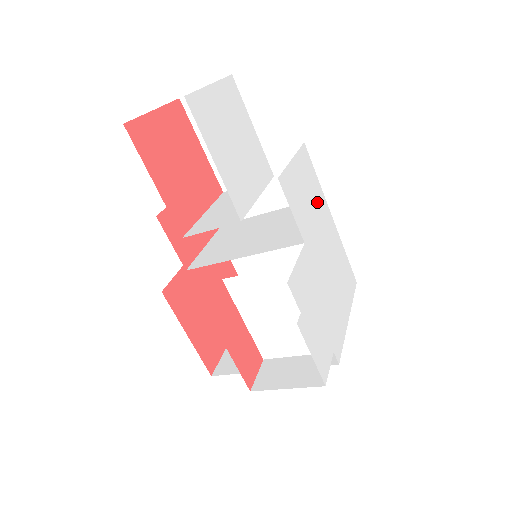
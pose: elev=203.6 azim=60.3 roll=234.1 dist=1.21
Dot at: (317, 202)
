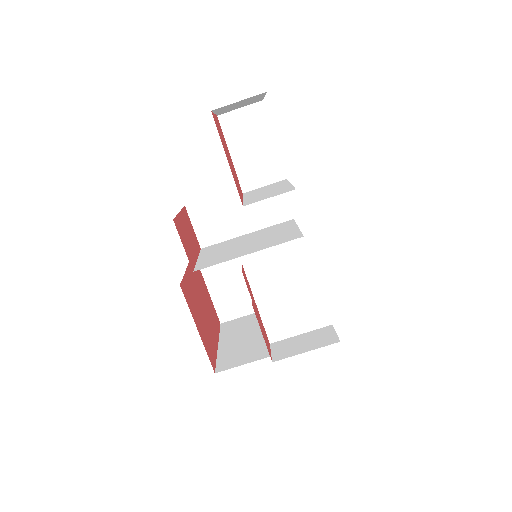
Dot at: occluded
